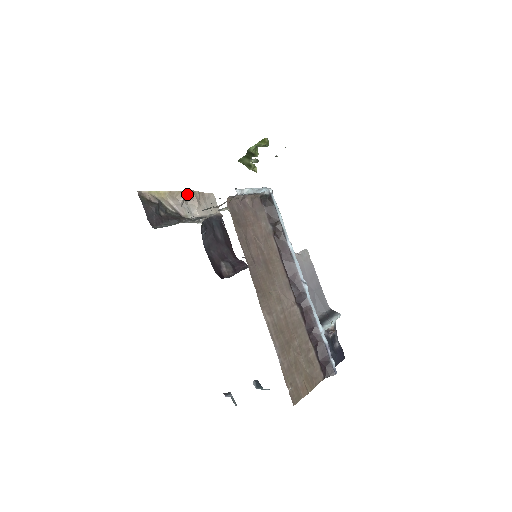
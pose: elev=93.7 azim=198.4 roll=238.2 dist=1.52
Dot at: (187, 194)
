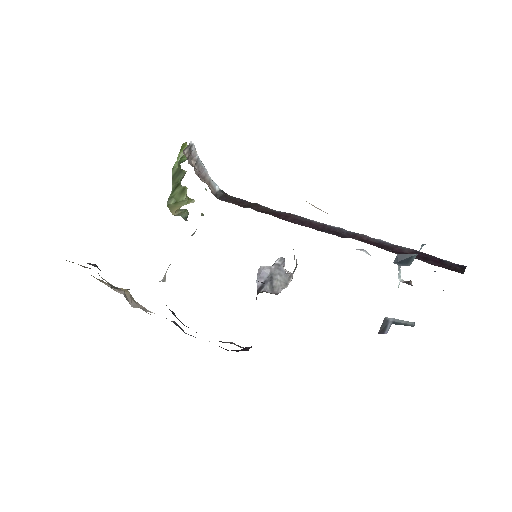
Dot at: (126, 292)
